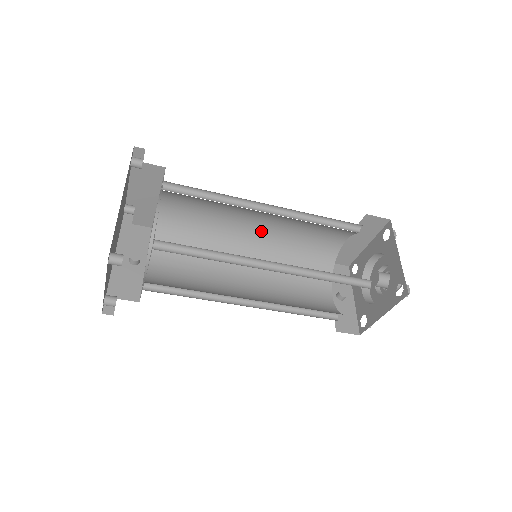
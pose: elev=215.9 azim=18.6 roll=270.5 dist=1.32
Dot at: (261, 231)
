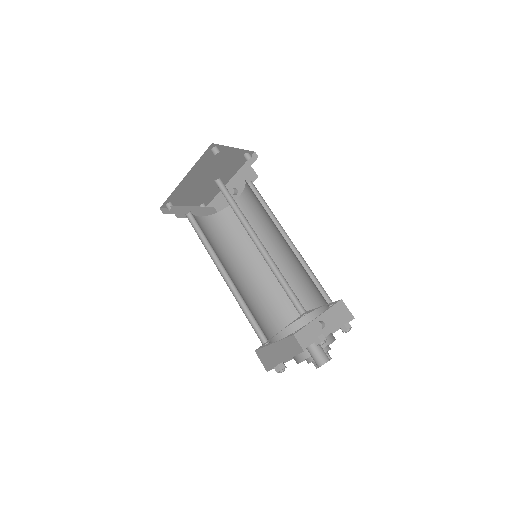
Dot at: occluded
